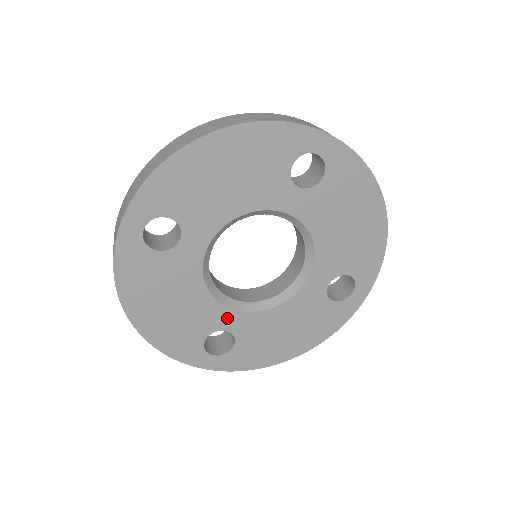
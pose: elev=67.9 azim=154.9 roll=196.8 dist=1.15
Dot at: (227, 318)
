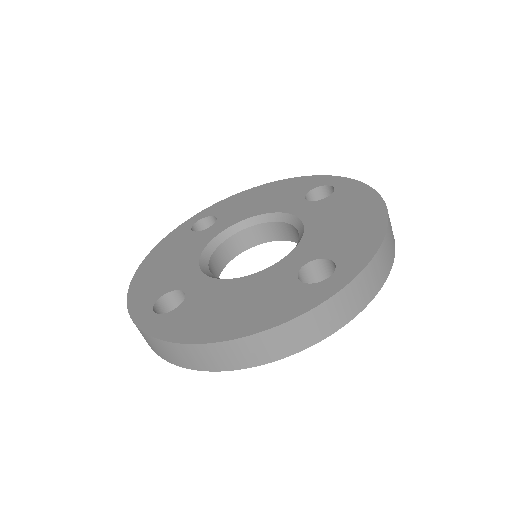
Dot at: (194, 280)
